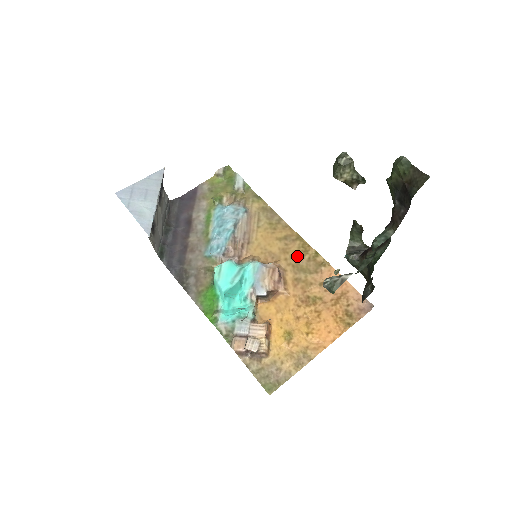
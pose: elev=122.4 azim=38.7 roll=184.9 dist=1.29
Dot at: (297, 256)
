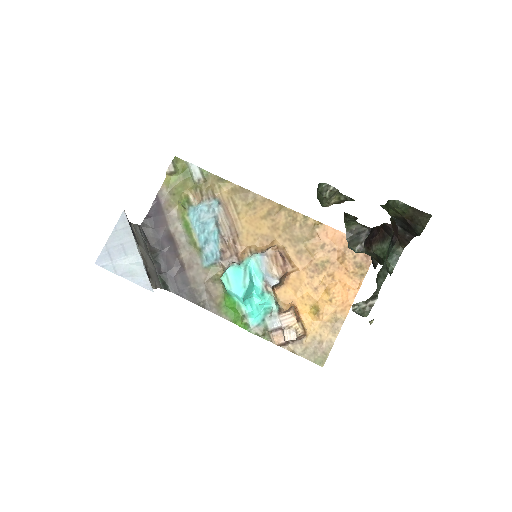
Dot at: (288, 228)
